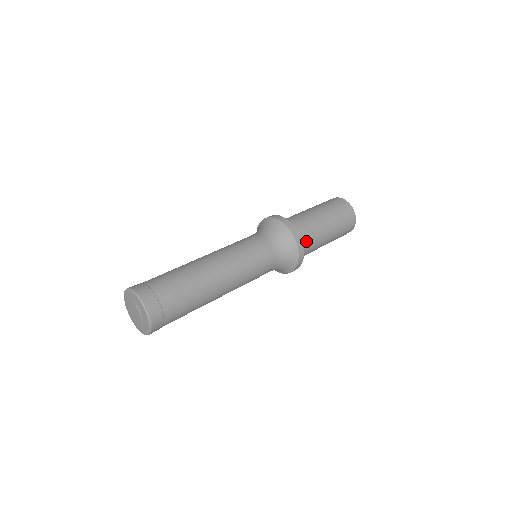
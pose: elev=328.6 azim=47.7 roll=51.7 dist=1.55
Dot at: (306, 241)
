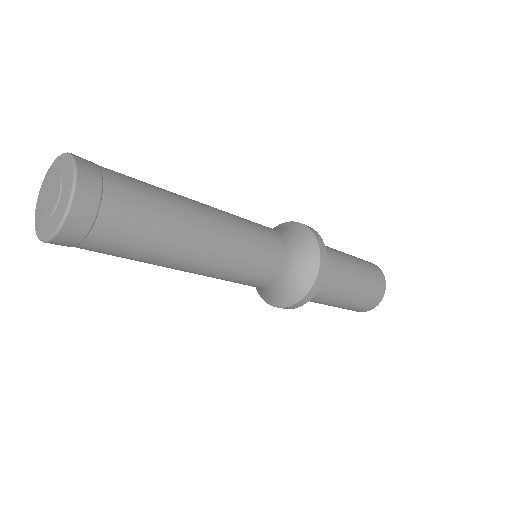
Dot at: (323, 284)
